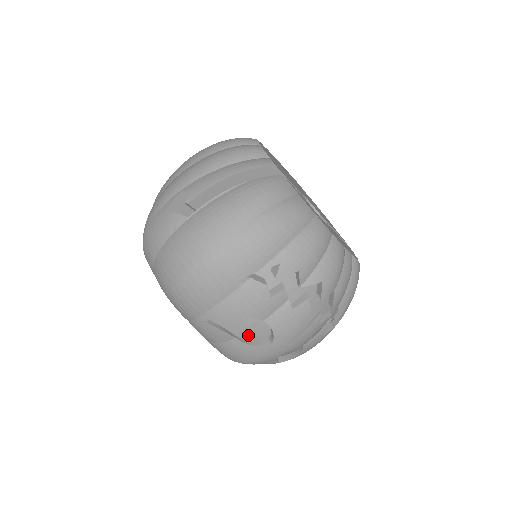
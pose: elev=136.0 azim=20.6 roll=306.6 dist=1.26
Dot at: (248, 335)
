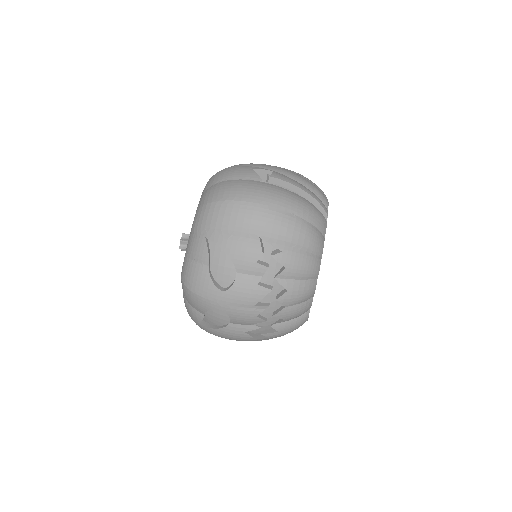
Dot at: (217, 273)
